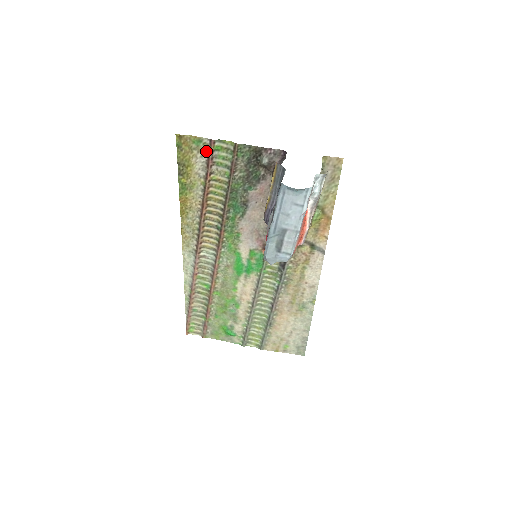
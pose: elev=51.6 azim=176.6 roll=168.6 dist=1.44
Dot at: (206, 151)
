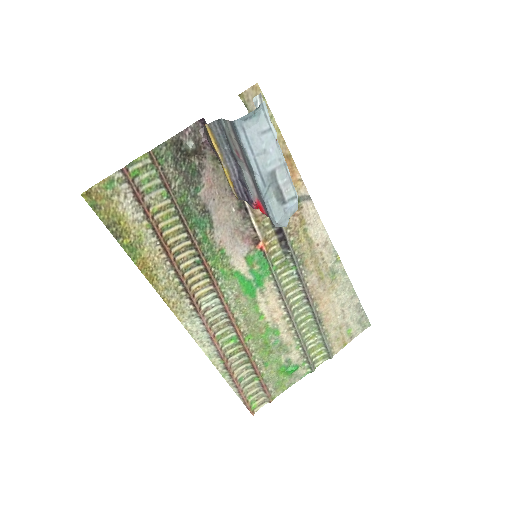
Dot at: (126, 187)
